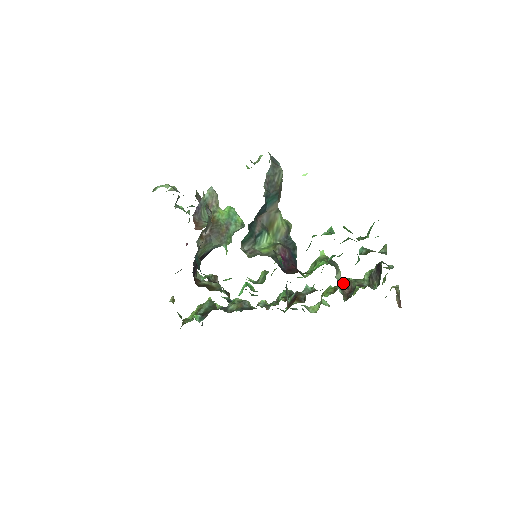
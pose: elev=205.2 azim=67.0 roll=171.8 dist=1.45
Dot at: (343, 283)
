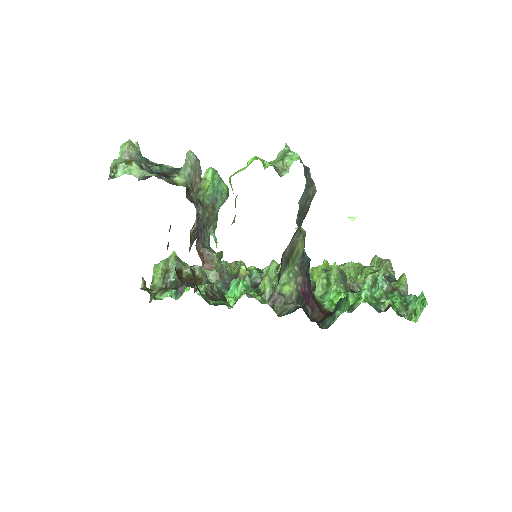
Dot at: occluded
